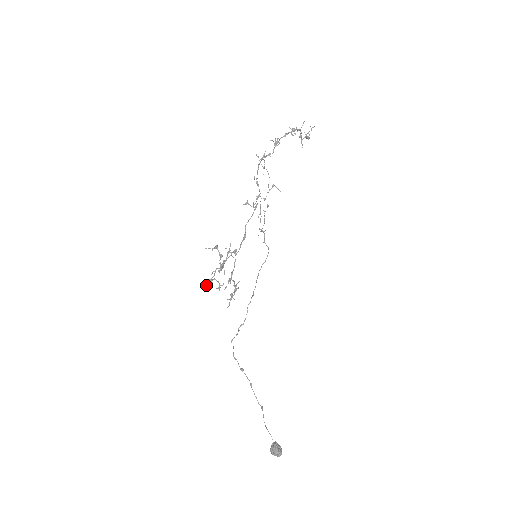
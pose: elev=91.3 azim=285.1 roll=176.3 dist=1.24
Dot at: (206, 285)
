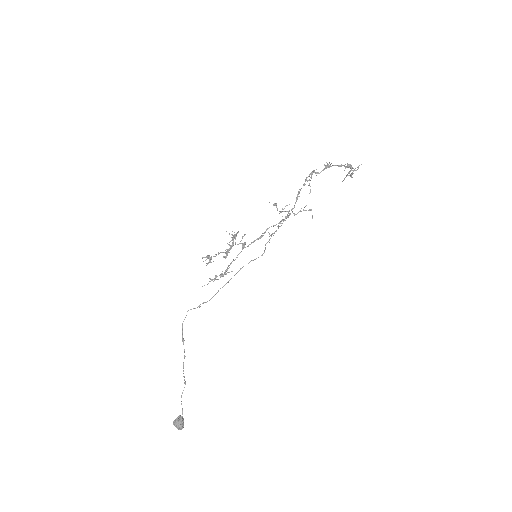
Dot at: occluded
